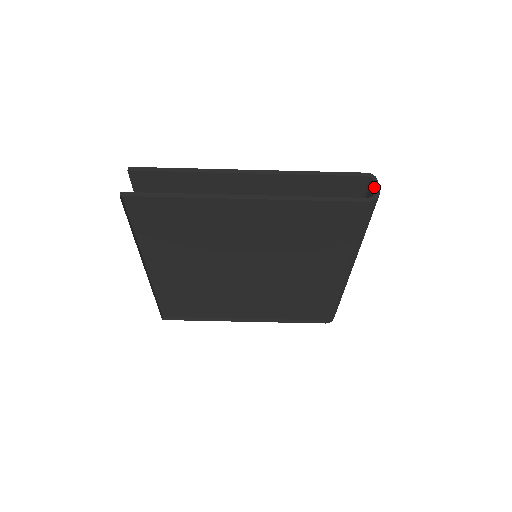
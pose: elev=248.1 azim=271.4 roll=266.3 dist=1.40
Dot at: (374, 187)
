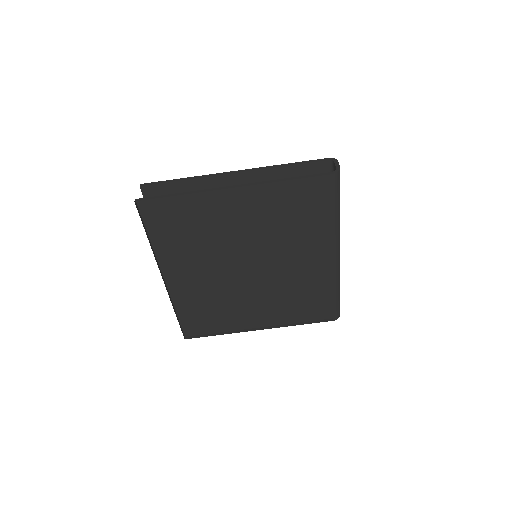
Dot at: (335, 165)
